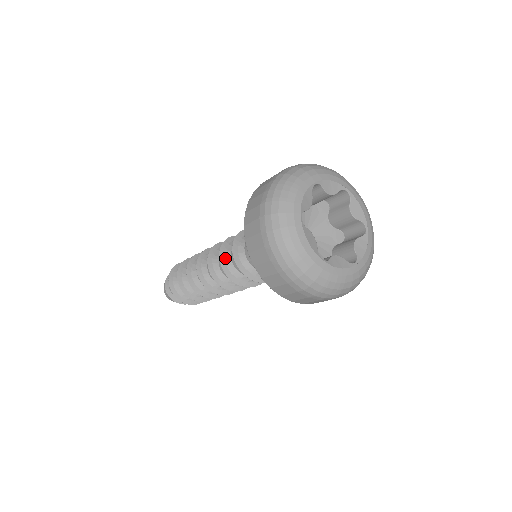
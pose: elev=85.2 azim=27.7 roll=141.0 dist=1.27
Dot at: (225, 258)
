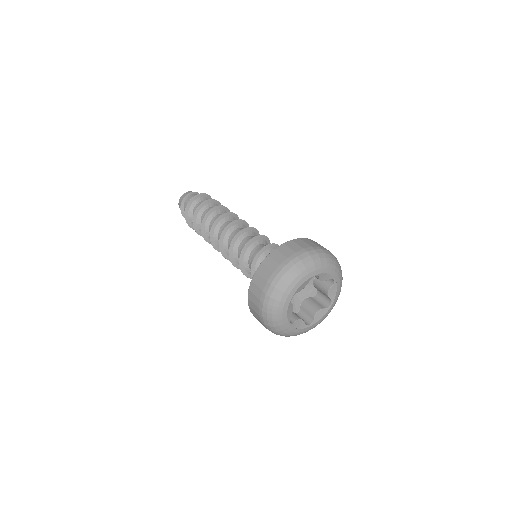
Dot at: (234, 245)
